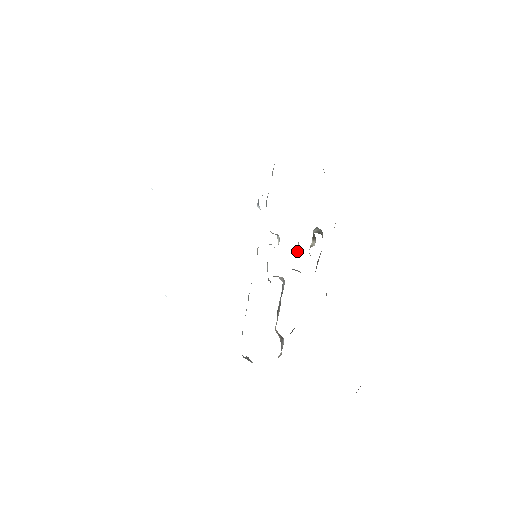
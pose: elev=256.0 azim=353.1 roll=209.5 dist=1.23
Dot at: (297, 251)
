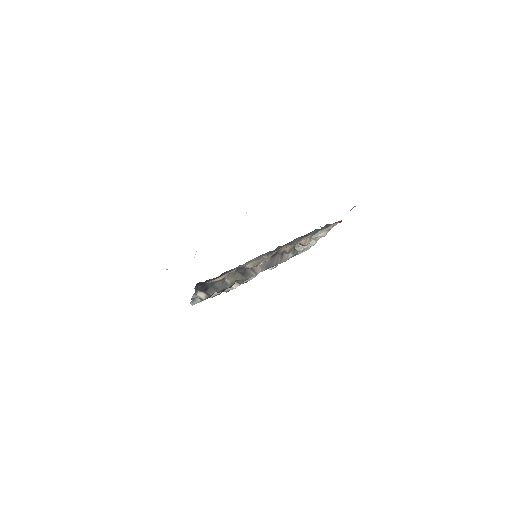
Dot at: occluded
